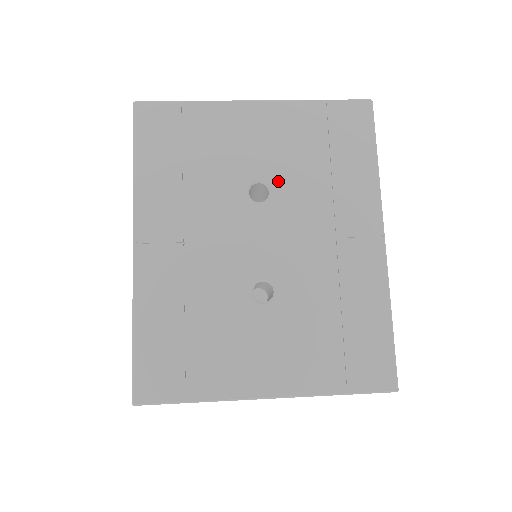
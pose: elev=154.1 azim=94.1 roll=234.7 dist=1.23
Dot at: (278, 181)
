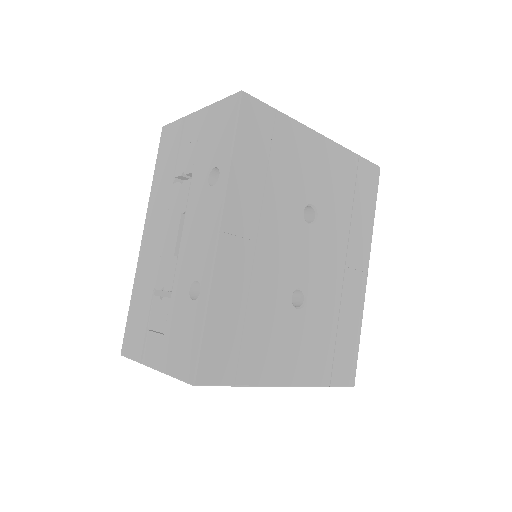
Dot at: (323, 209)
